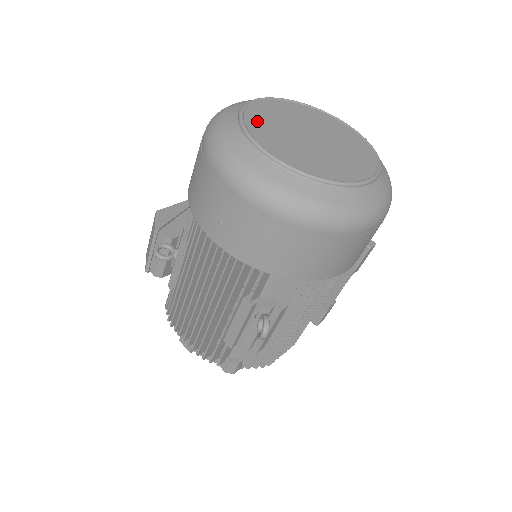
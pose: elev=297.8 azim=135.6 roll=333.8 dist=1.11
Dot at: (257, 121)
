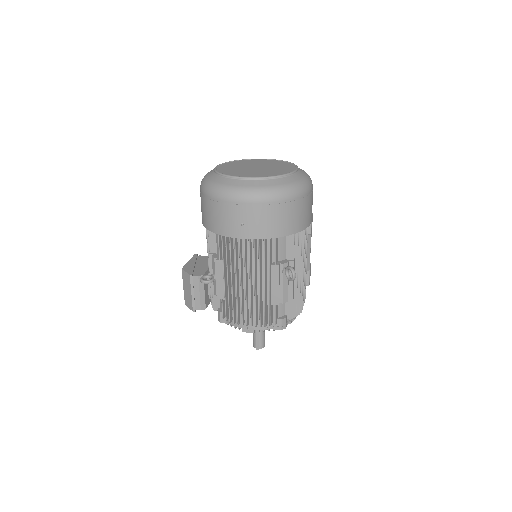
Dot at: (228, 172)
